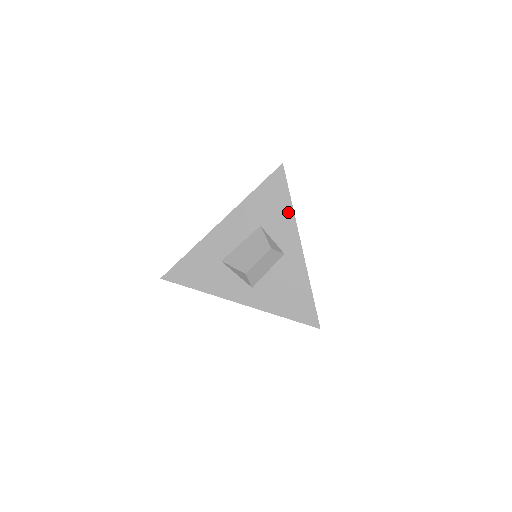
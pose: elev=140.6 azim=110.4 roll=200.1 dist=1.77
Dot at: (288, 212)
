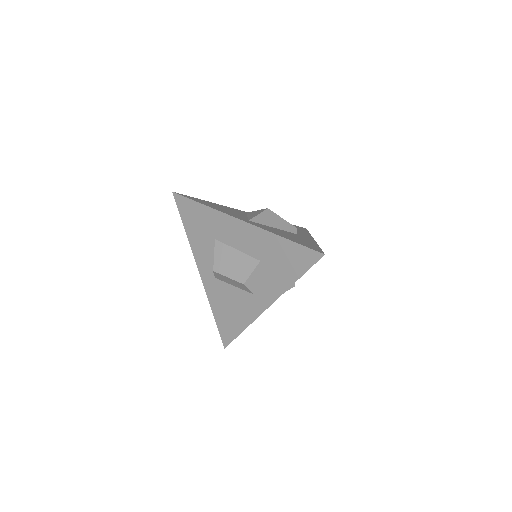
Dot at: (286, 282)
